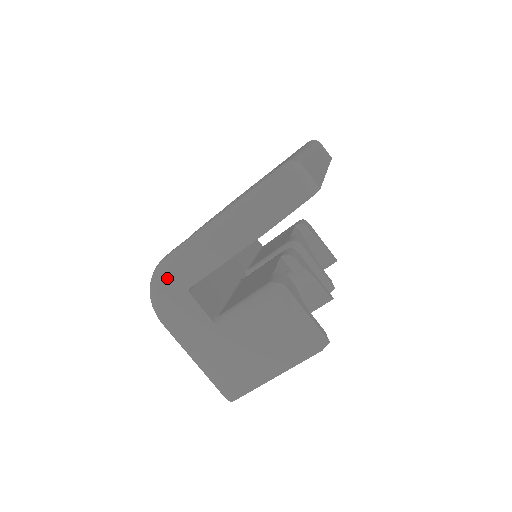
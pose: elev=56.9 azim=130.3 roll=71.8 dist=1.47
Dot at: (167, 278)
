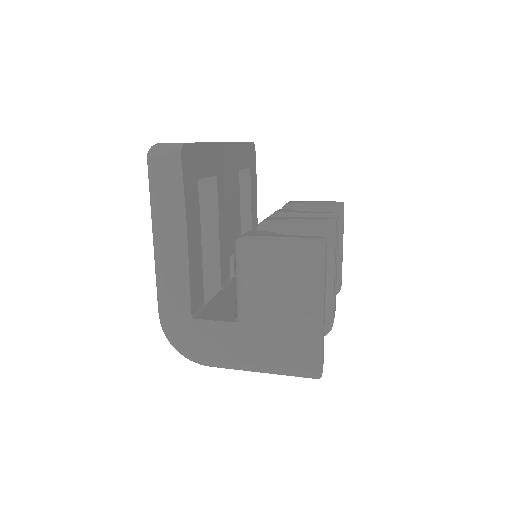
Dot at: (171, 325)
